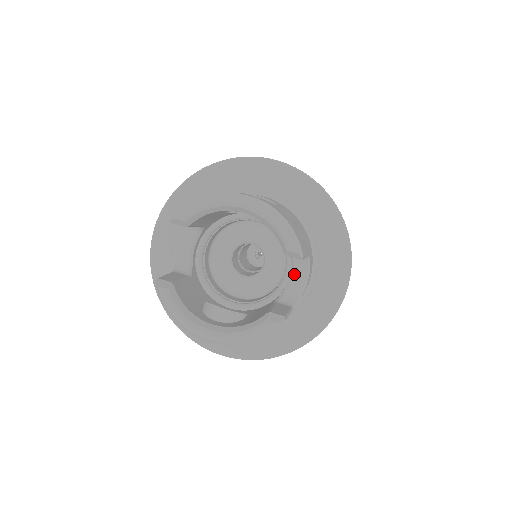
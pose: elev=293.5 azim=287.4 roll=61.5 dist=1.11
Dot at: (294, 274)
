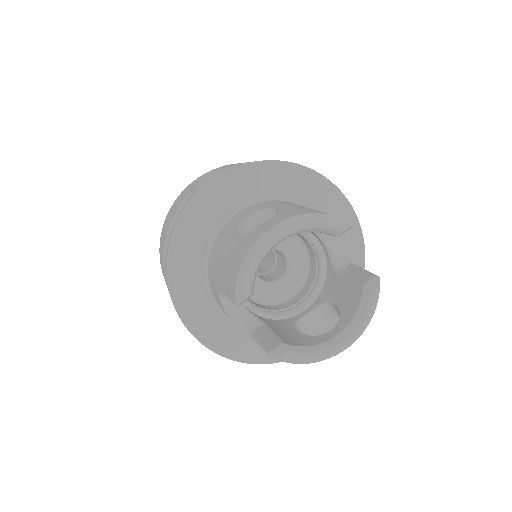
Dot at: (327, 241)
